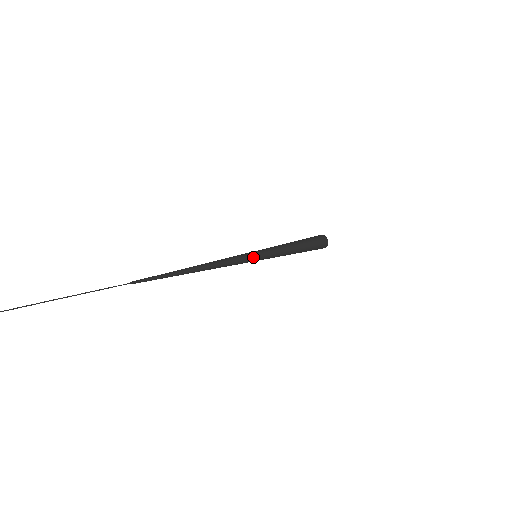
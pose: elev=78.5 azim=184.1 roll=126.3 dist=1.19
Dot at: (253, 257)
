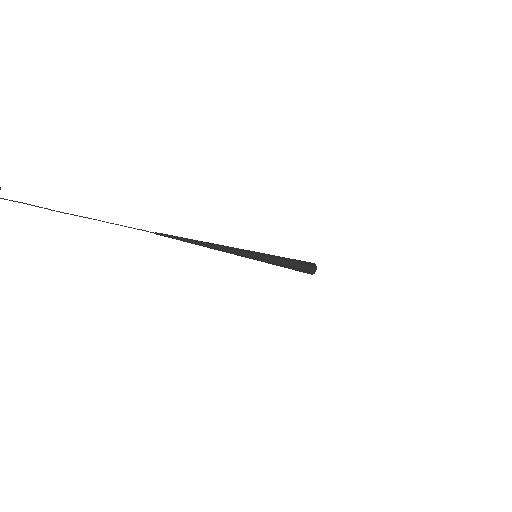
Dot at: (254, 254)
